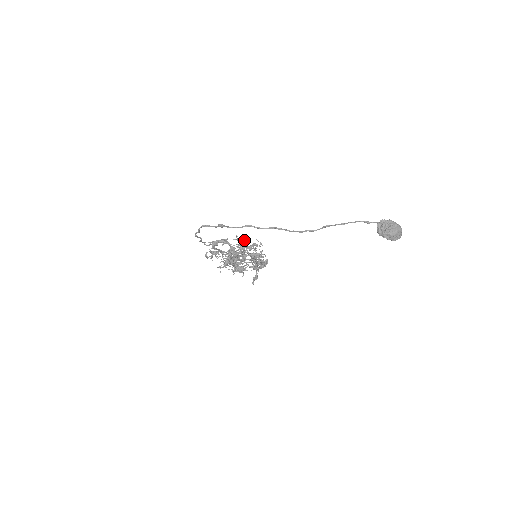
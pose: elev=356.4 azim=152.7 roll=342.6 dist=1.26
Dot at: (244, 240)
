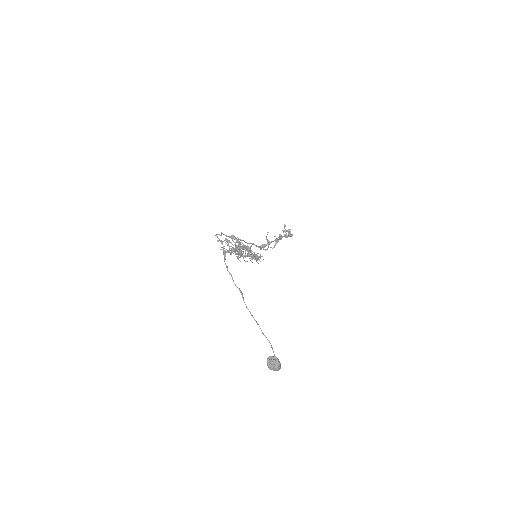
Dot at: (248, 253)
